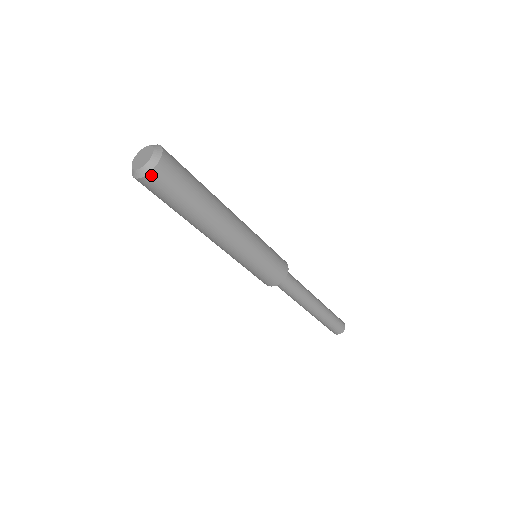
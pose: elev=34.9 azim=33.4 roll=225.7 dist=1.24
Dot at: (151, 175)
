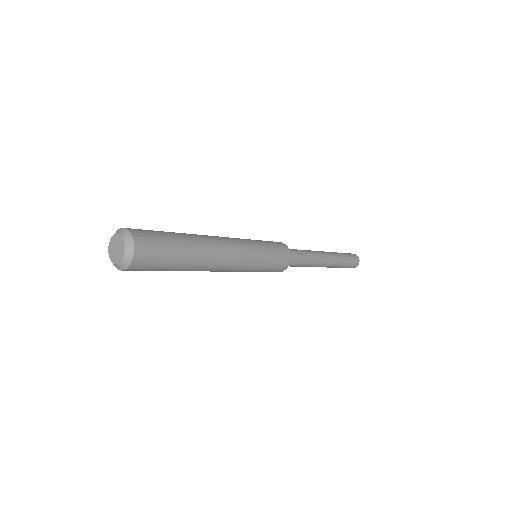
Dot at: occluded
